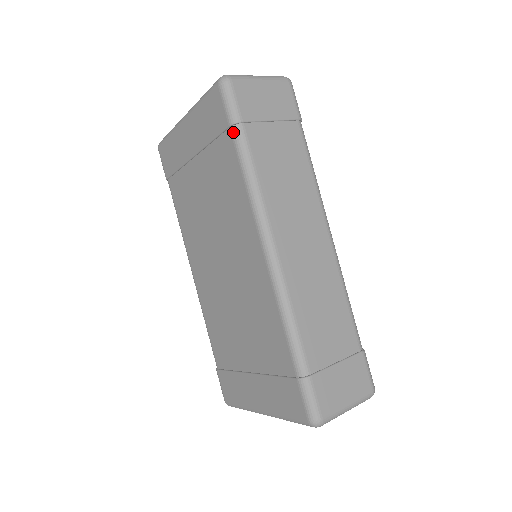
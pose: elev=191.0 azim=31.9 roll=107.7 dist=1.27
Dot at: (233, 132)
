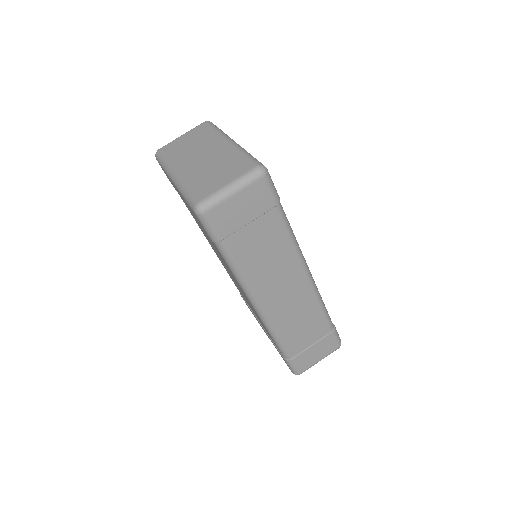
Dot at: (216, 245)
